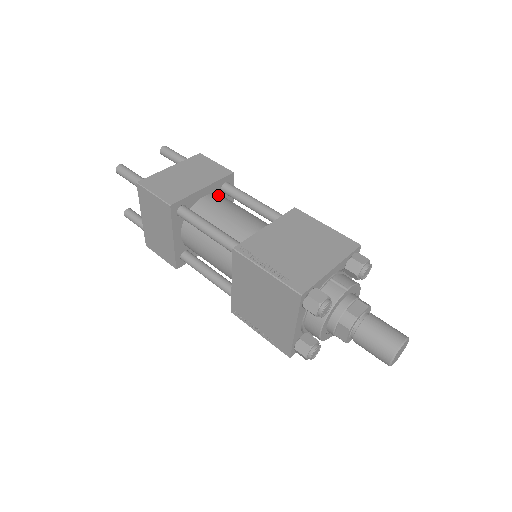
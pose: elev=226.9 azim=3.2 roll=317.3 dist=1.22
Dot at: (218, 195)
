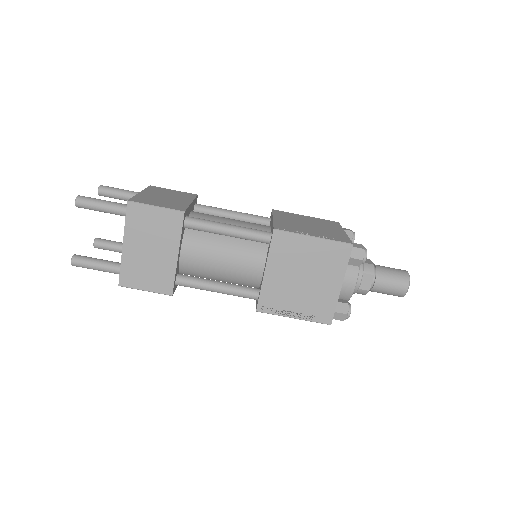
Dot at: occluded
